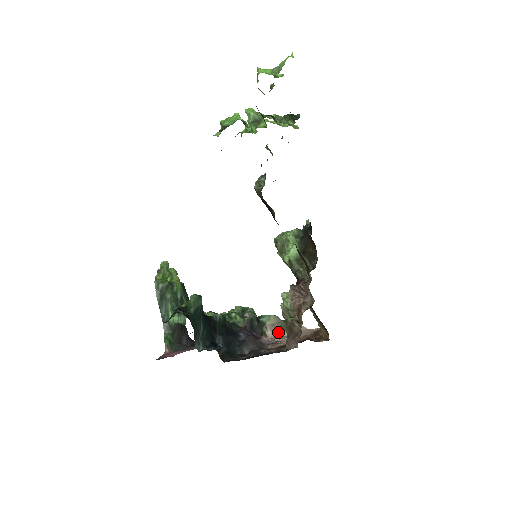
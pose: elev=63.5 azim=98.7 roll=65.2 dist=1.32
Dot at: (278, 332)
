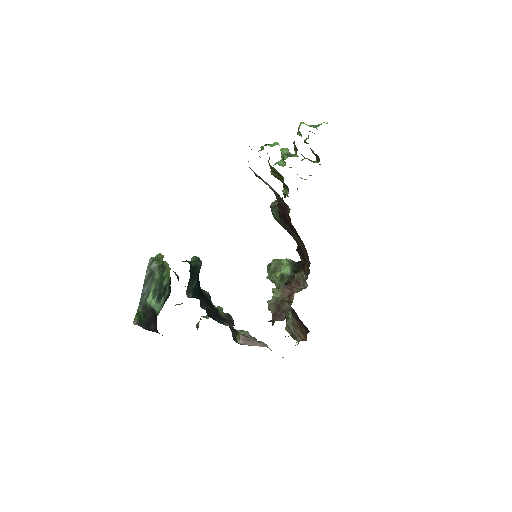
Dot at: (250, 343)
